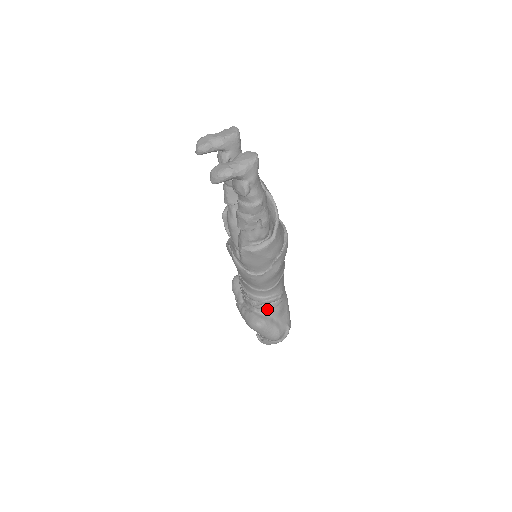
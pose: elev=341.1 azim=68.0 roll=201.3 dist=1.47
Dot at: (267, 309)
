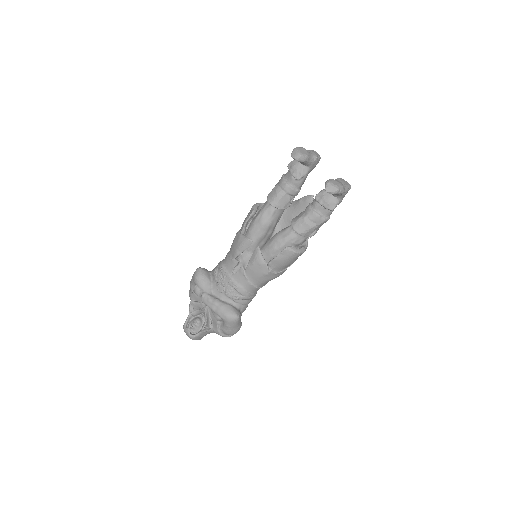
Dot at: (243, 305)
